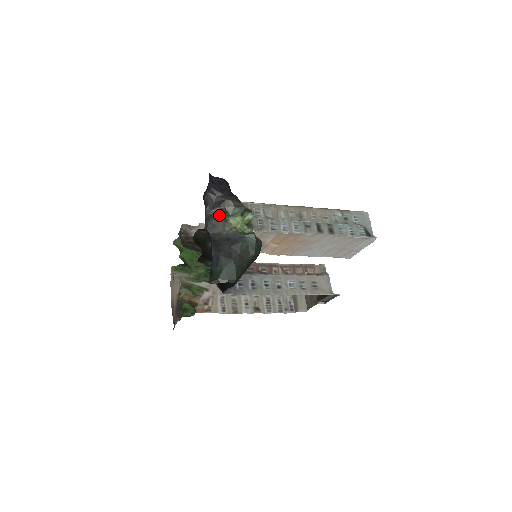
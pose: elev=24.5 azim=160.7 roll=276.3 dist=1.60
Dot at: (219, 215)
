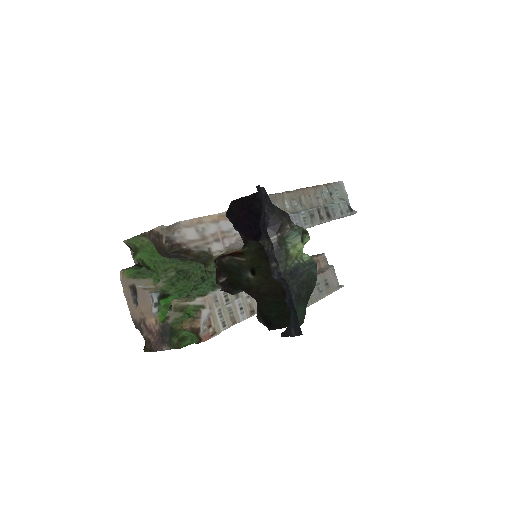
Dot at: (279, 246)
